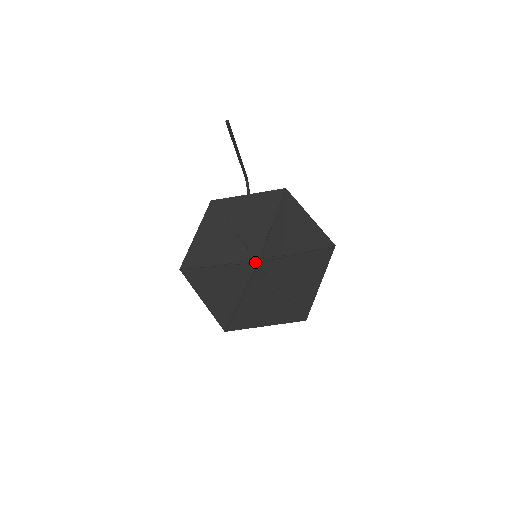
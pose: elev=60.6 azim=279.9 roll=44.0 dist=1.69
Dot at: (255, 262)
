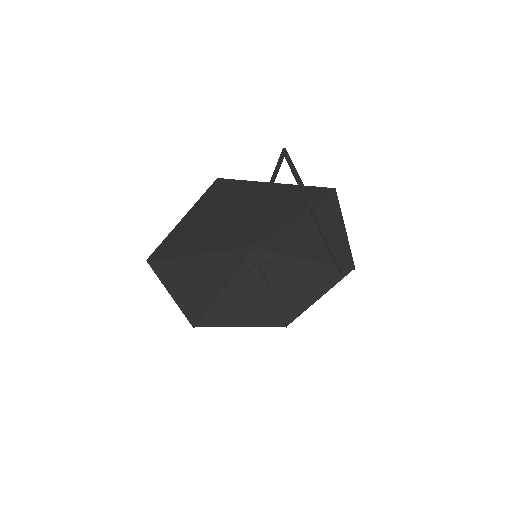
Dot at: (249, 248)
